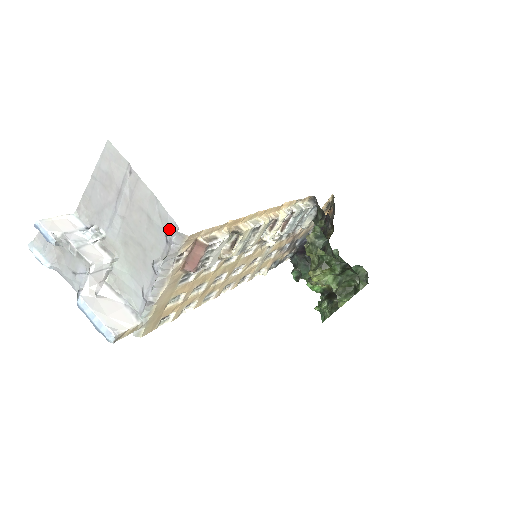
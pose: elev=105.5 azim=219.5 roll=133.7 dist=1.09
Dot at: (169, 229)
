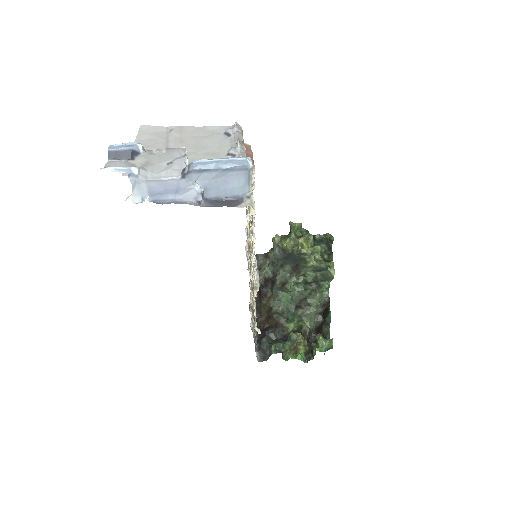
Dot at: (227, 130)
